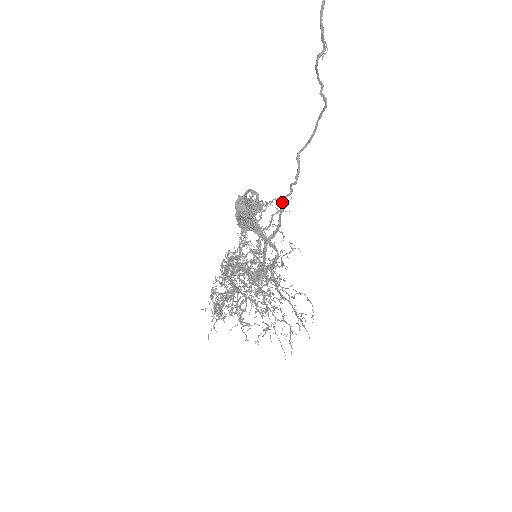
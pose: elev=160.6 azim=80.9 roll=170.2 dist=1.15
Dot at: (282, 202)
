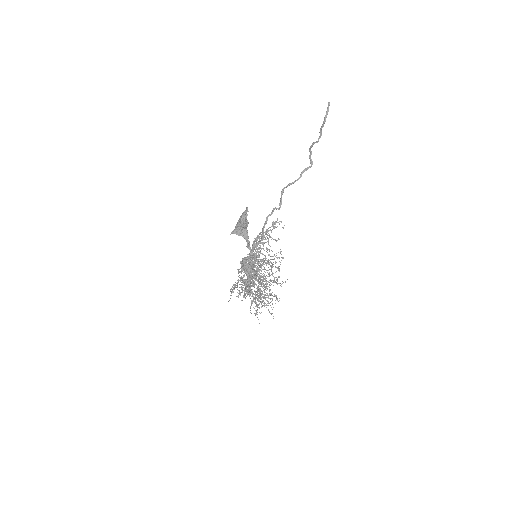
Dot at: (266, 219)
